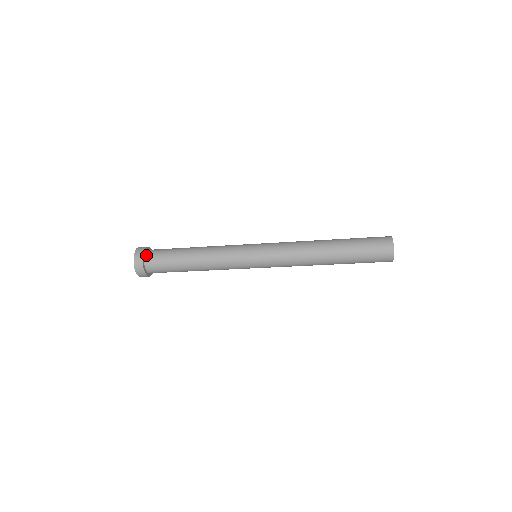
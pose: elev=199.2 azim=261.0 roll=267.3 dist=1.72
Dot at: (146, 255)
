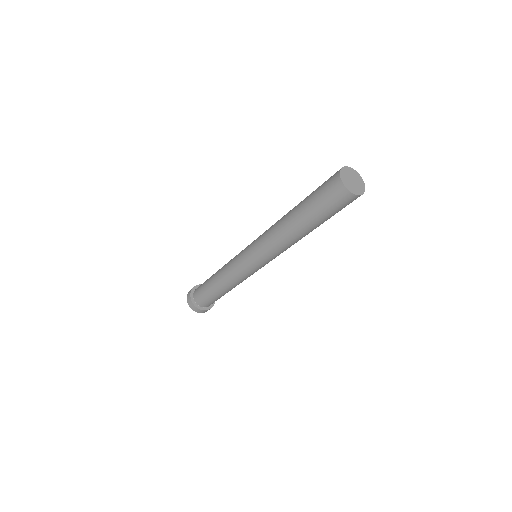
Dot at: (195, 289)
